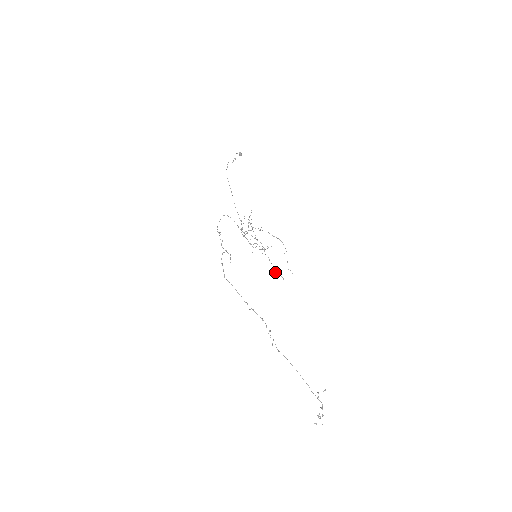
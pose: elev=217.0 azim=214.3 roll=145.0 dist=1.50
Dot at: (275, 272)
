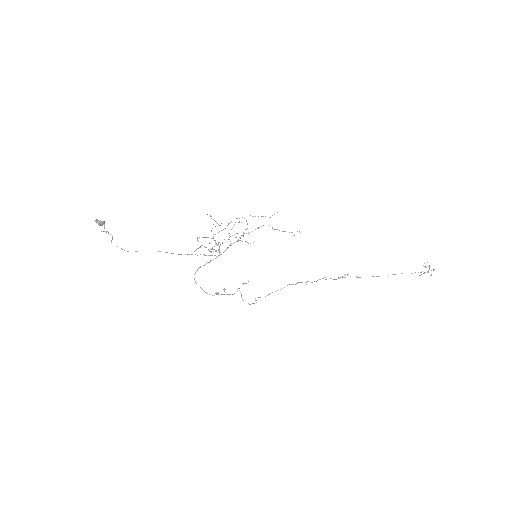
Dot at: occluded
